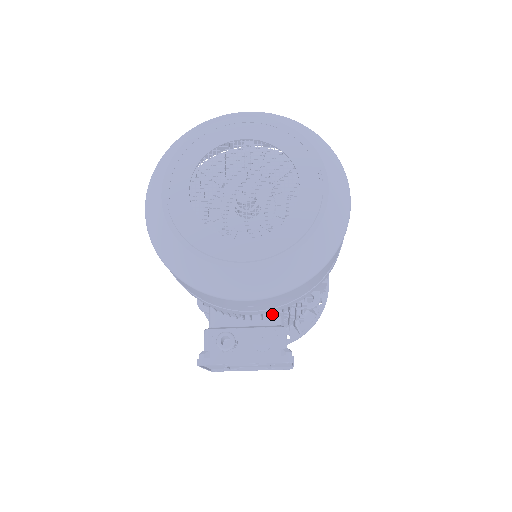
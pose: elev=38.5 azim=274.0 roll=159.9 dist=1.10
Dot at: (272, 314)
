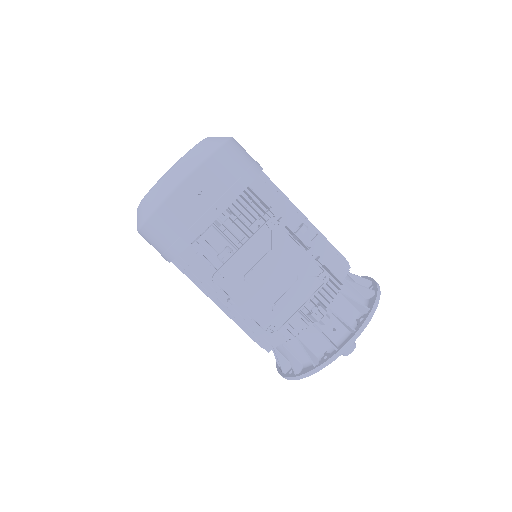
Dot at: (254, 230)
